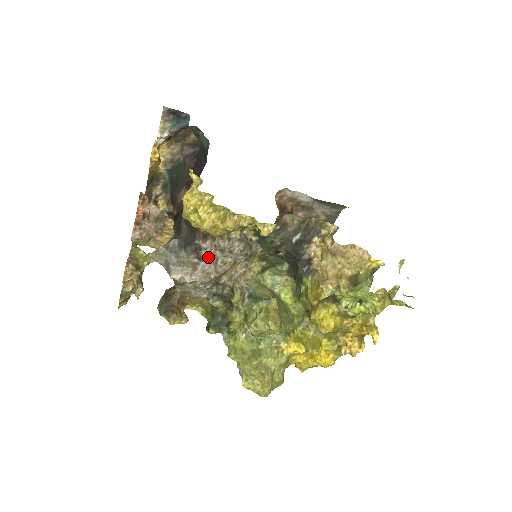
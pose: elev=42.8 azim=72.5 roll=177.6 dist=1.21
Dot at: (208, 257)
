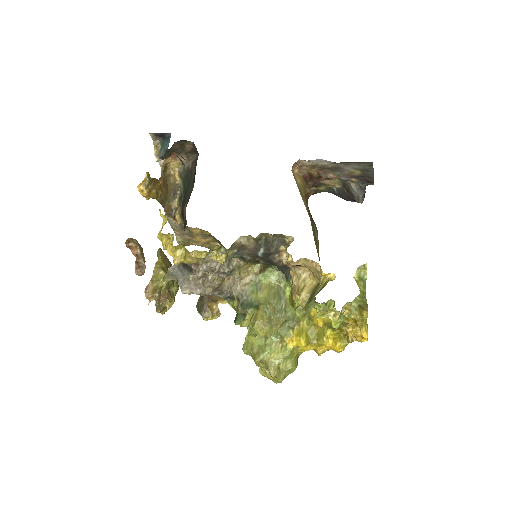
Dot at: (200, 276)
